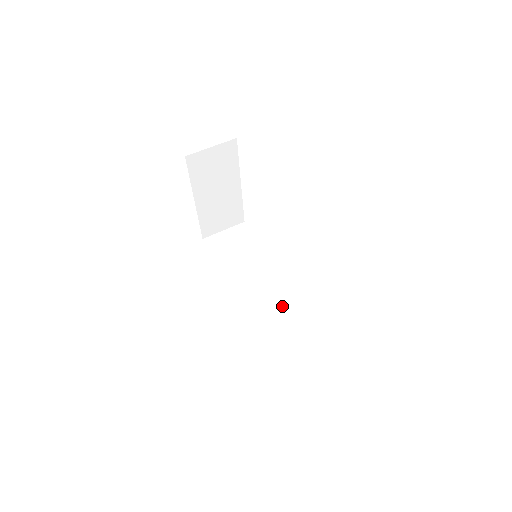
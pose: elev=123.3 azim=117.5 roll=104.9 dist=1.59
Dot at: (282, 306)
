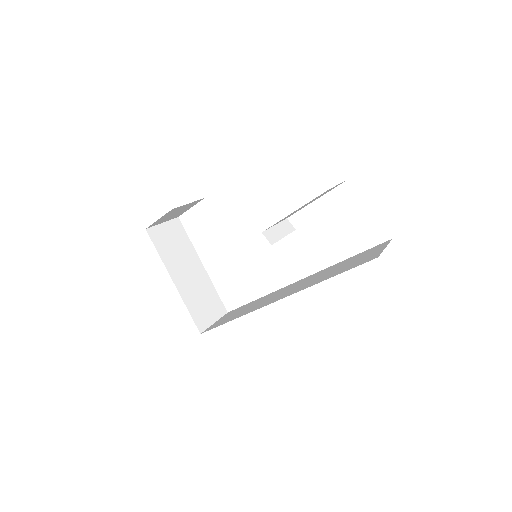
Dot at: (312, 278)
